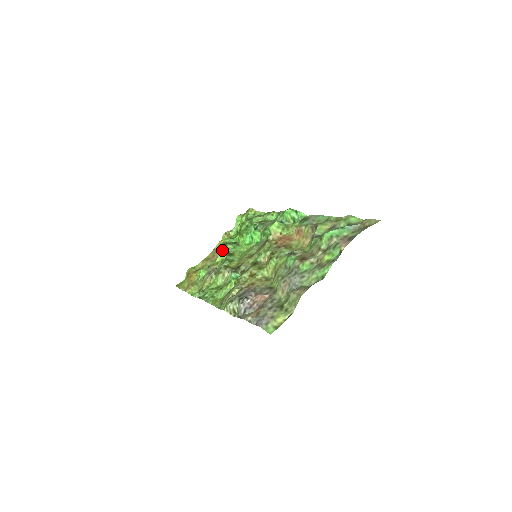
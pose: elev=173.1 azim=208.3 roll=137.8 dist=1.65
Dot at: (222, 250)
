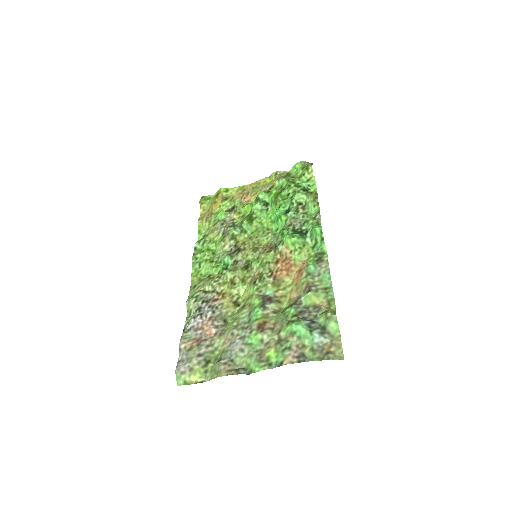
Dot at: (249, 205)
